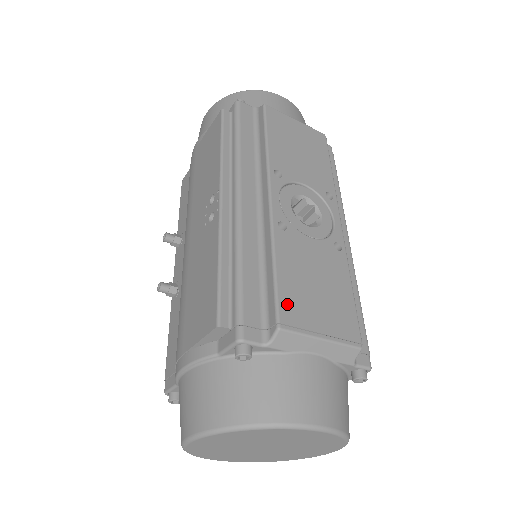
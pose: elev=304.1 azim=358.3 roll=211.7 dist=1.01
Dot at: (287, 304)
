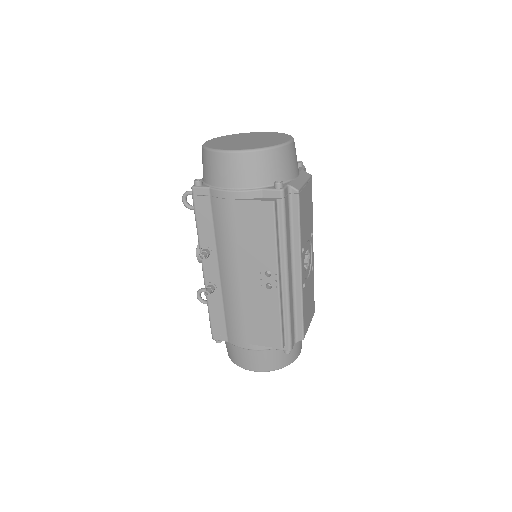
Dot at: (305, 326)
